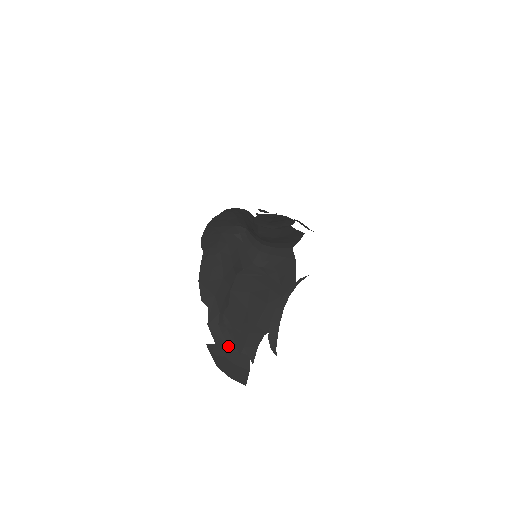
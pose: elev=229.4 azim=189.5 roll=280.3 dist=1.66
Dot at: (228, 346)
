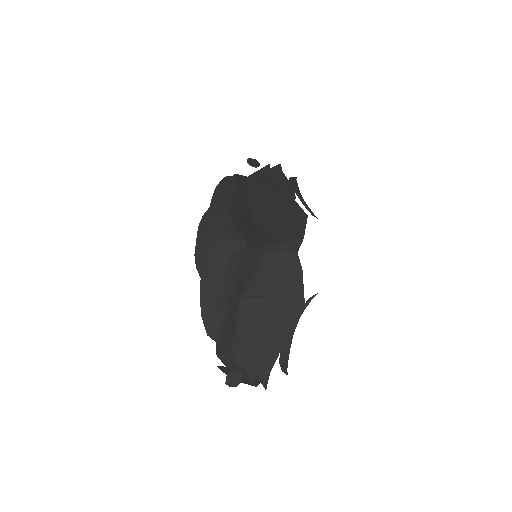
Dot at: (240, 376)
